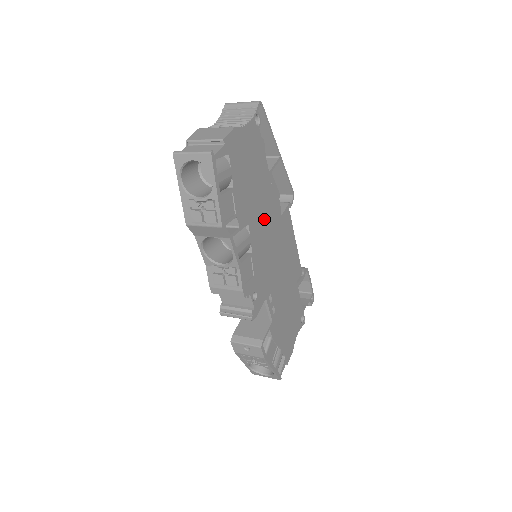
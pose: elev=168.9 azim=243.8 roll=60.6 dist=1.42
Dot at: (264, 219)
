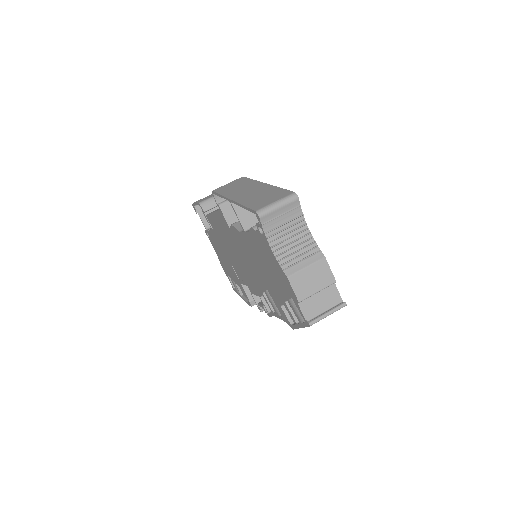
Dot at: occluded
